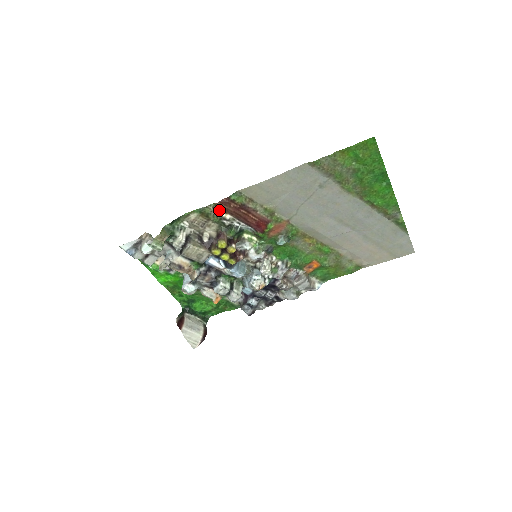
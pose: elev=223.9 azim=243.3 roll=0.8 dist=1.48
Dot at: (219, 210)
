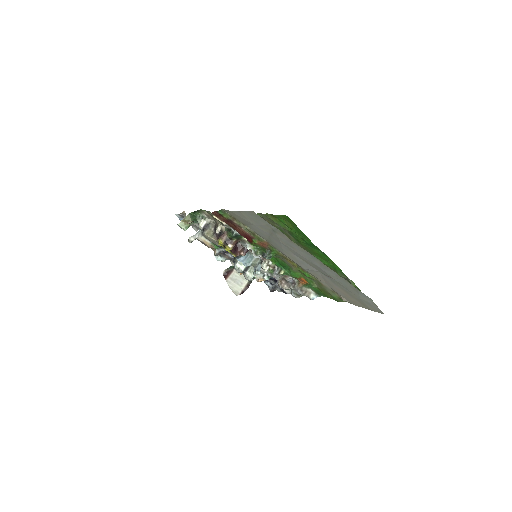
Dot at: (216, 217)
